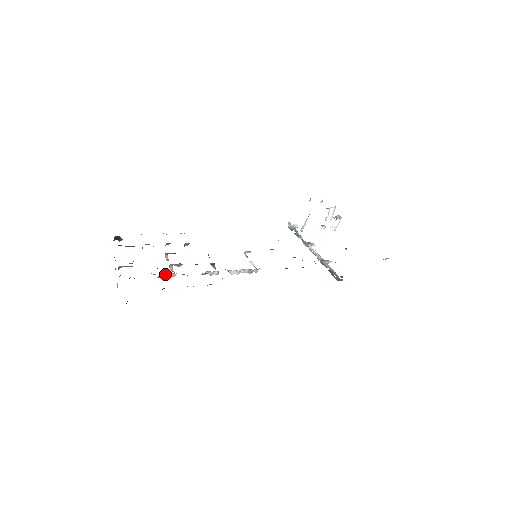
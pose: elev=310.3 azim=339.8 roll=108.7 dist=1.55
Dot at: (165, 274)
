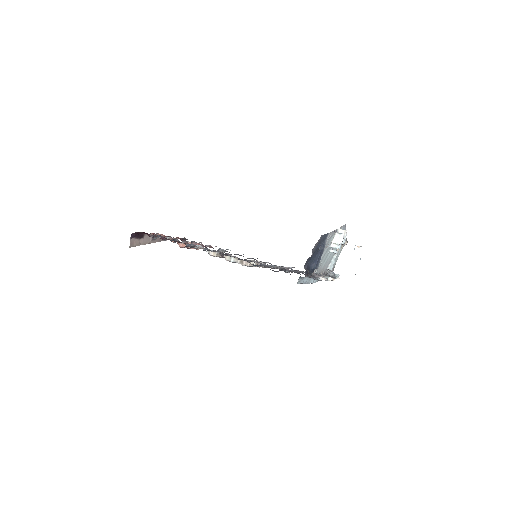
Dot at: occluded
